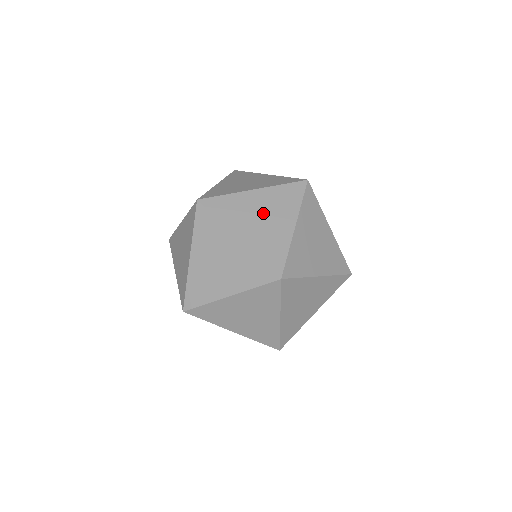
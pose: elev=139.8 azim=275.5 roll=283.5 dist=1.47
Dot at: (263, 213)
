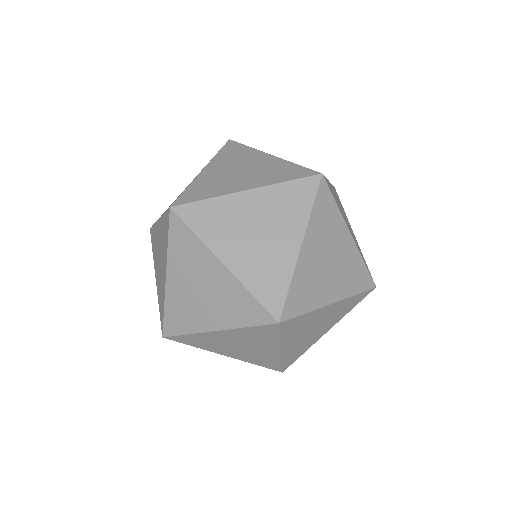
Dot at: (236, 169)
